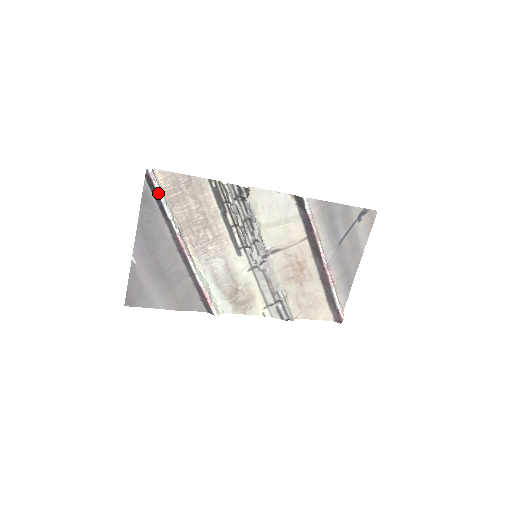
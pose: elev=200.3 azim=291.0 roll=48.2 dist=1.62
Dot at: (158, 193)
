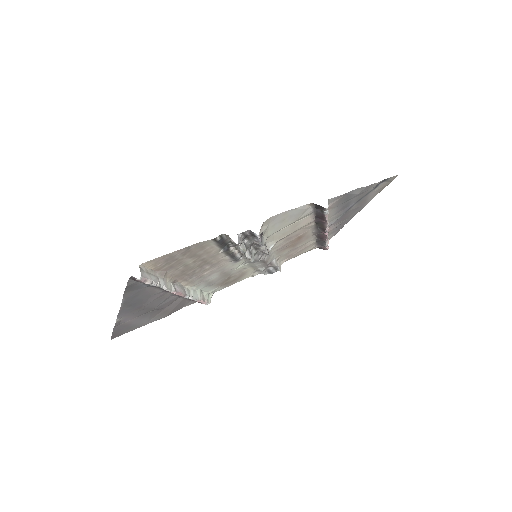
Dot at: (150, 284)
